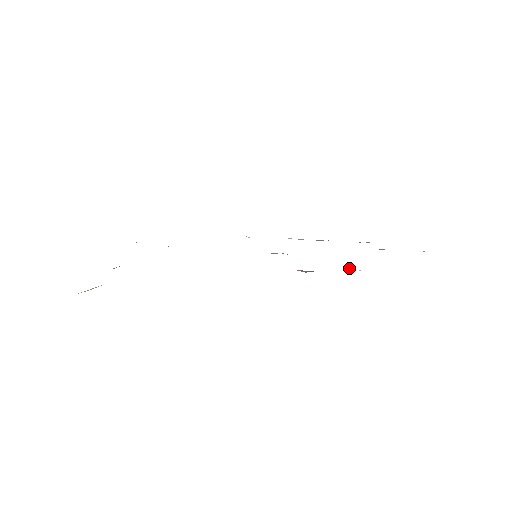
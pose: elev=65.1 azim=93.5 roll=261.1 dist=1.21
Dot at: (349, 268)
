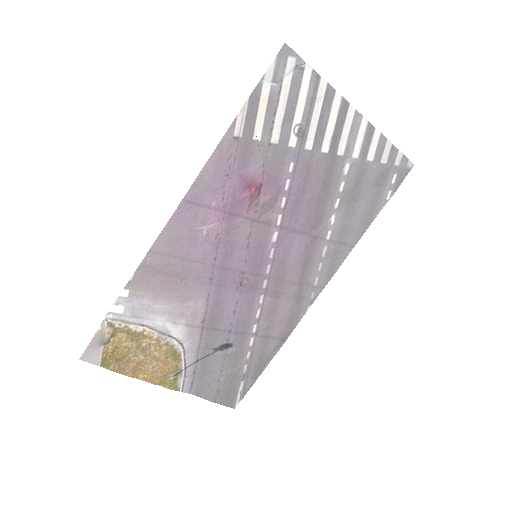
Dot at: (259, 148)
